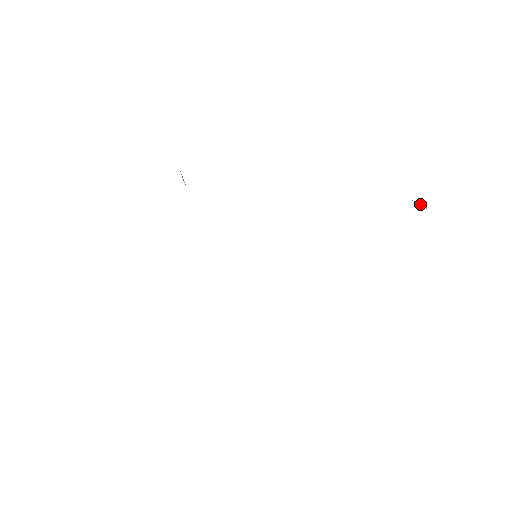
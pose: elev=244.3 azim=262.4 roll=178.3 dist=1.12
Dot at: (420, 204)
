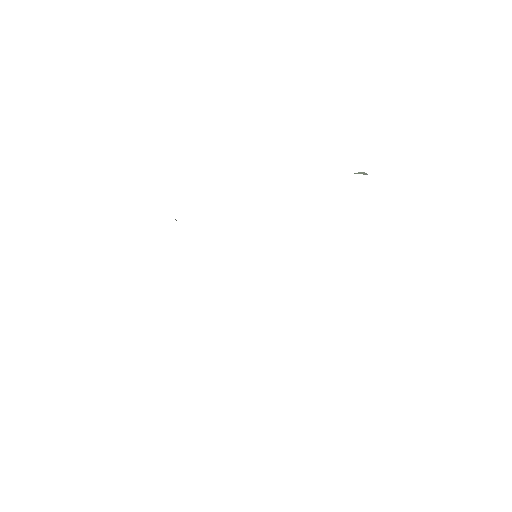
Dot at: occluded
